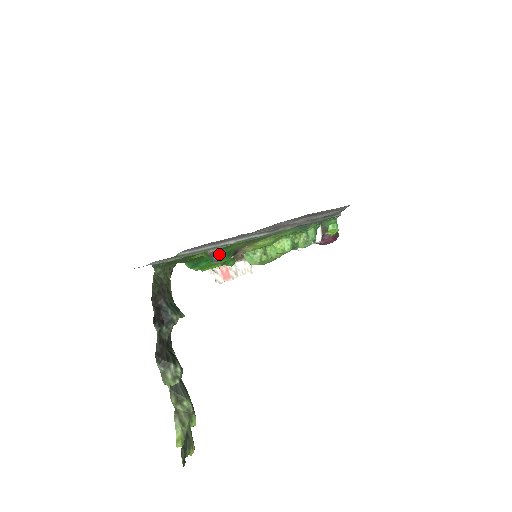
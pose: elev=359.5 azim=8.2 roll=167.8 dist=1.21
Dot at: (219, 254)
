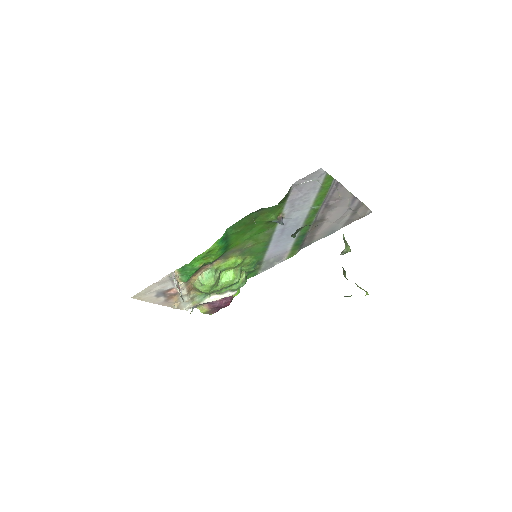
Dot at: (232, 243)
